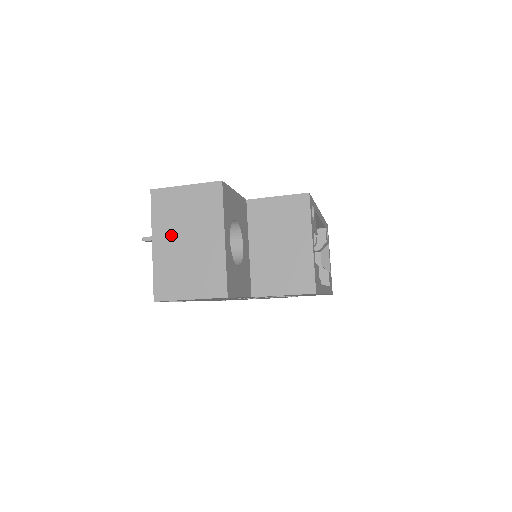
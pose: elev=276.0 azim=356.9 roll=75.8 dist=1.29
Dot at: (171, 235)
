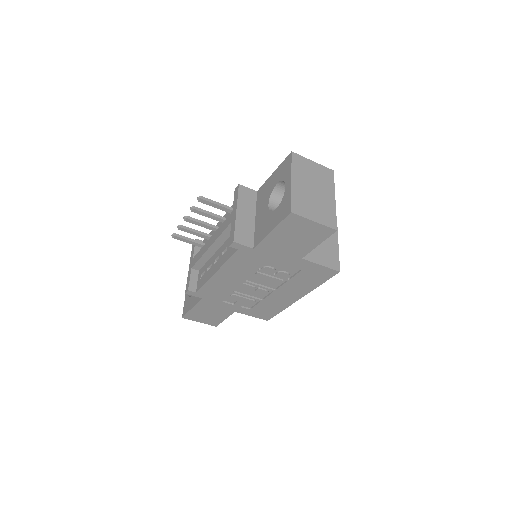
Dot at: (304, 181)
